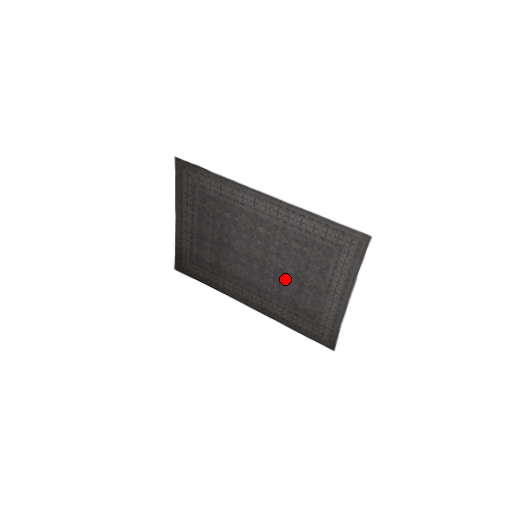
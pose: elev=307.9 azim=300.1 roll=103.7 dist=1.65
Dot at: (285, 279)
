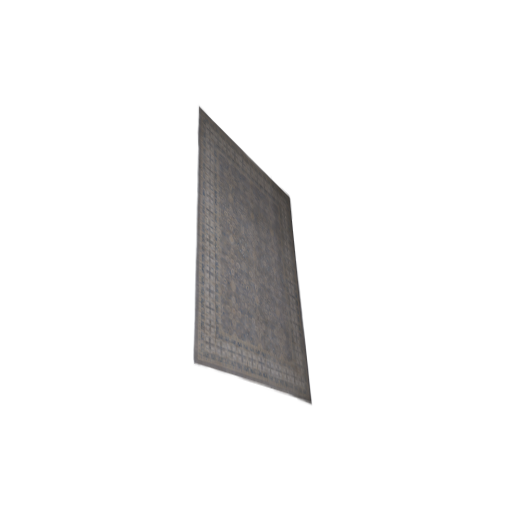
Dot at: (266, 301)
